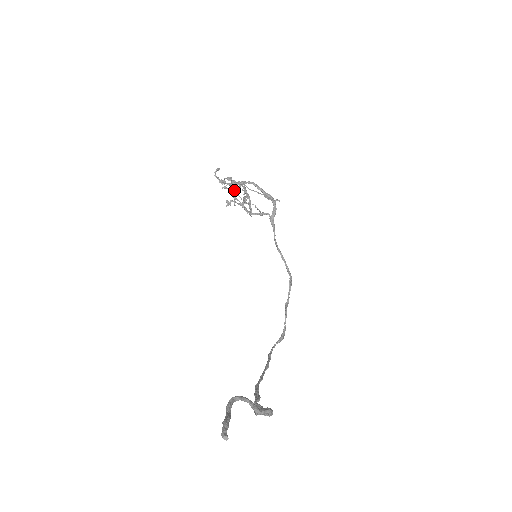
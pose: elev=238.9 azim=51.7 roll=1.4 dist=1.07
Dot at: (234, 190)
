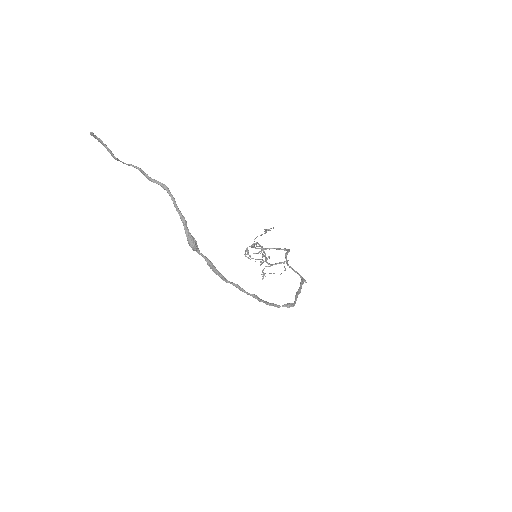
Dot at: (263, 262)
